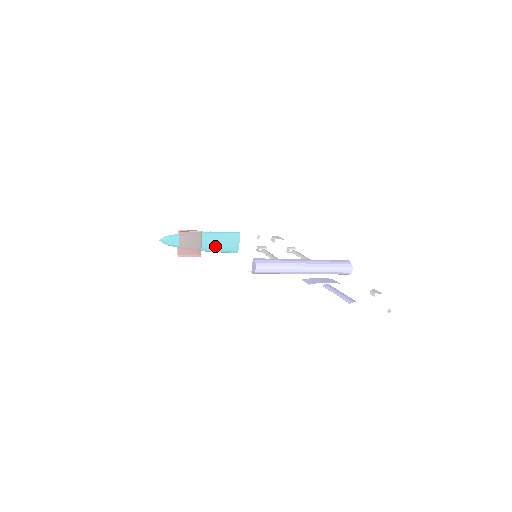
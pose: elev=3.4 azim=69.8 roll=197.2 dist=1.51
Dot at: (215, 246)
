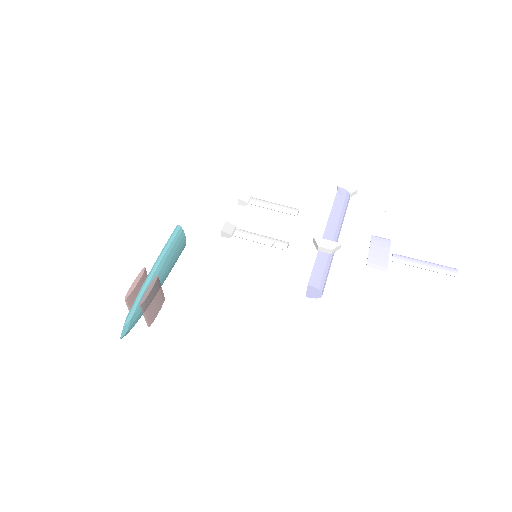
Dot at: (169, 270)
